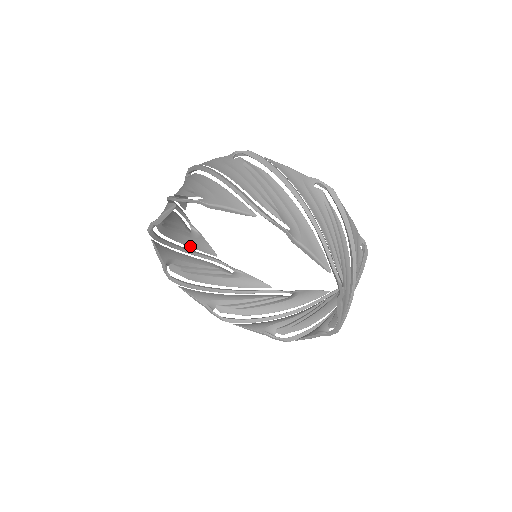
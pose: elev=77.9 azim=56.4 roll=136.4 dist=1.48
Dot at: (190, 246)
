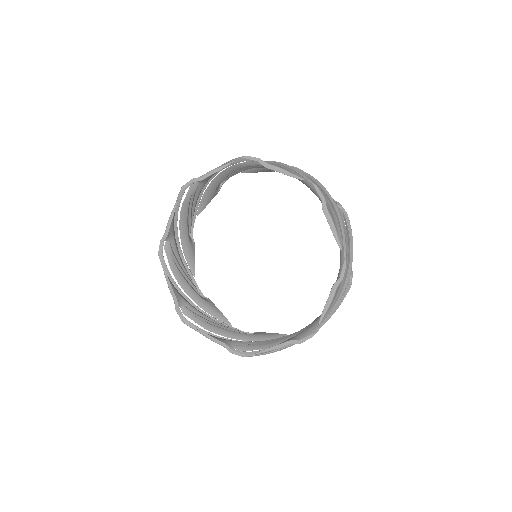
Dot at: (183, 248)
